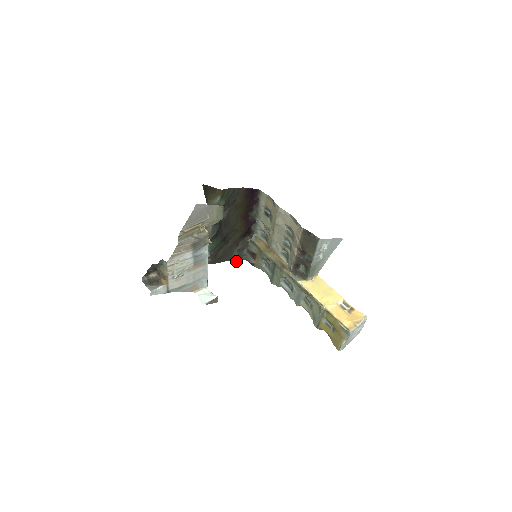
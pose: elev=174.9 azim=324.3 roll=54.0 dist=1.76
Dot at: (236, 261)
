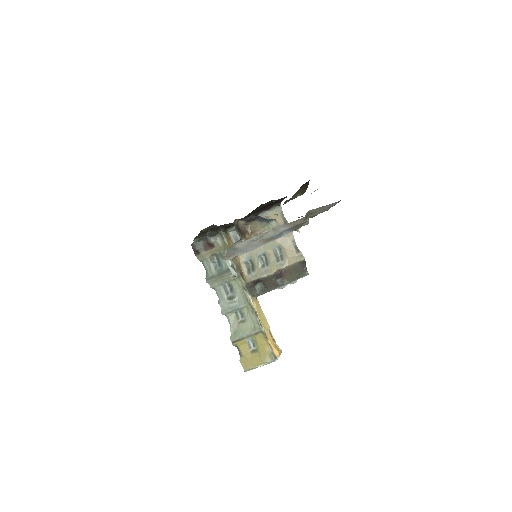
Dot at: (195, 242)
